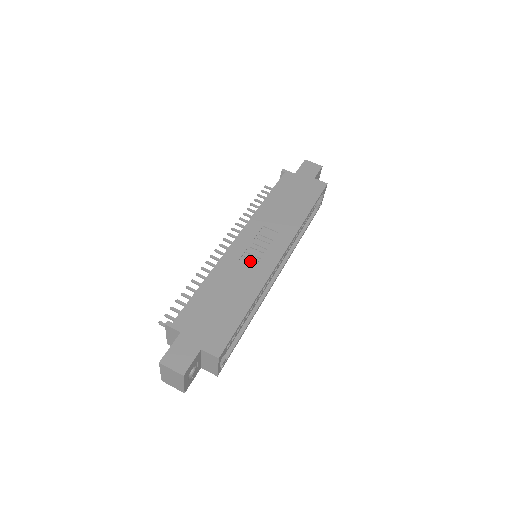
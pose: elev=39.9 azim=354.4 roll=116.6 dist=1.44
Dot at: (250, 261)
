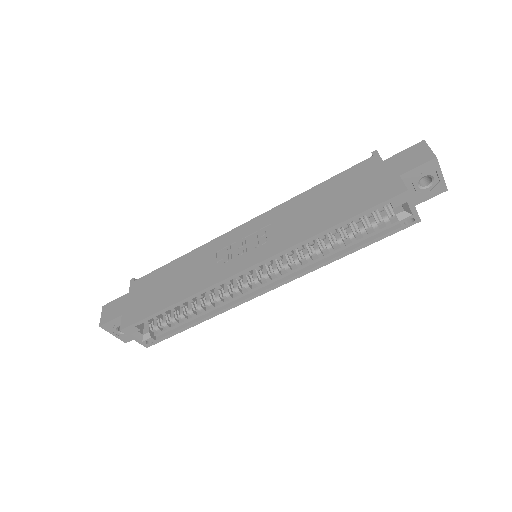
Dot at: (220, 258)
